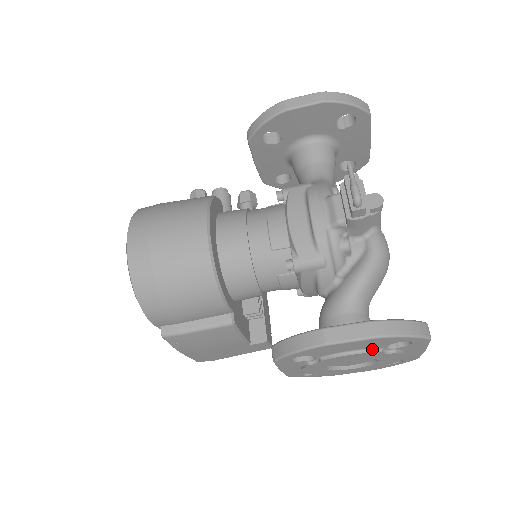
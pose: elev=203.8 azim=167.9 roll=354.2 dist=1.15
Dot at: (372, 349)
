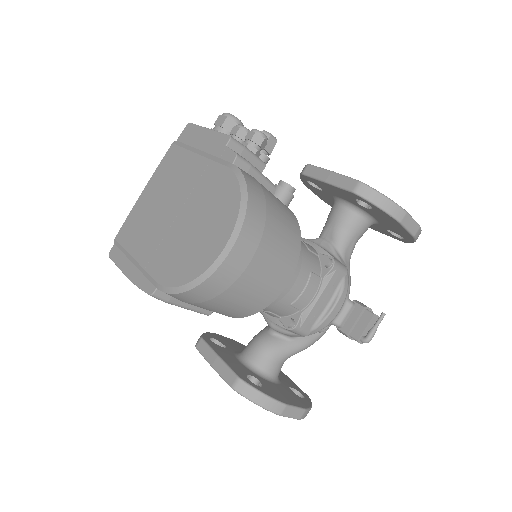
Dot at: occluded
